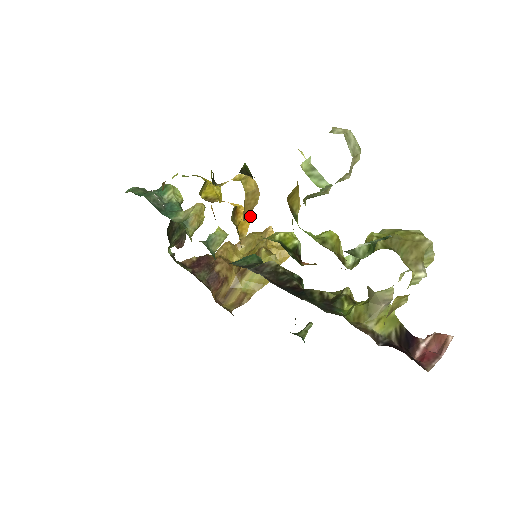
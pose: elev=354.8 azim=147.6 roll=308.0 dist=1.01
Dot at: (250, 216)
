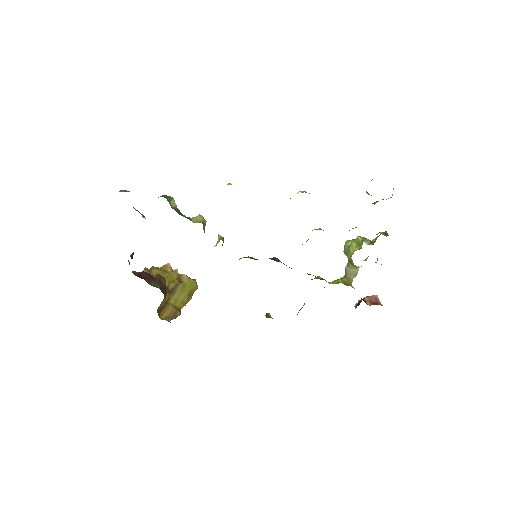
Dot at: occluded
